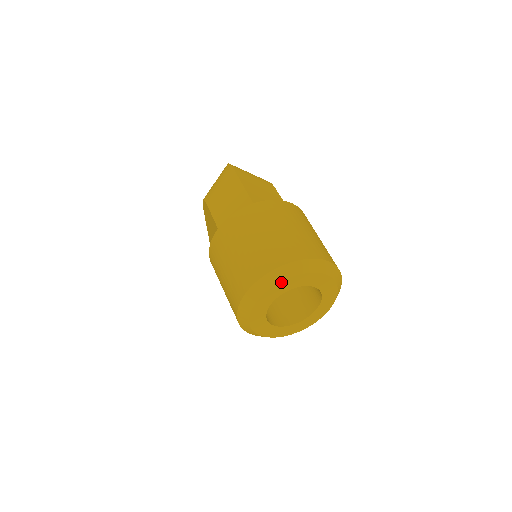
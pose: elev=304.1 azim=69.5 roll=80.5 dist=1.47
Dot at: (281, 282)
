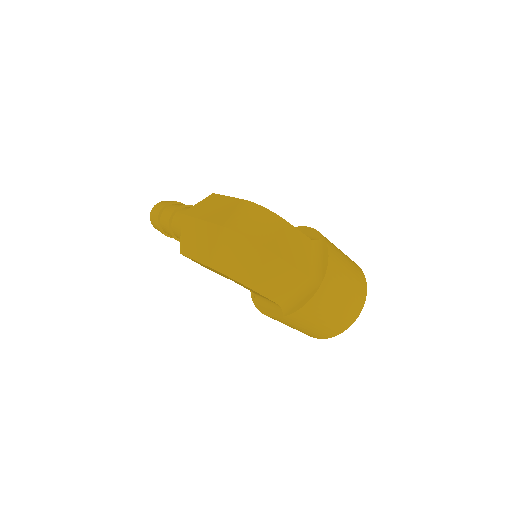
Dot at: occluded
